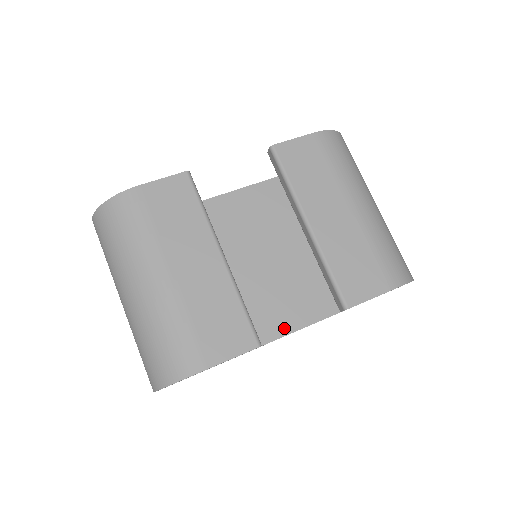
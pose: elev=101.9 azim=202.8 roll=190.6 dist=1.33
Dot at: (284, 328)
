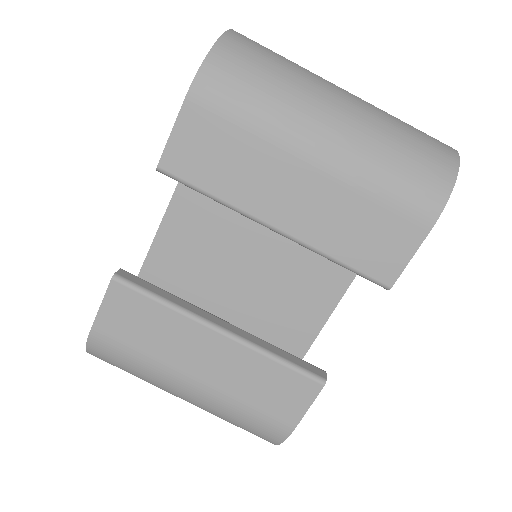
Dot at: (342, 281)
